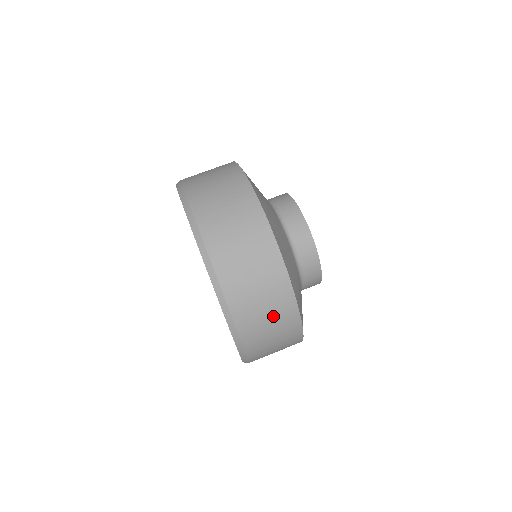
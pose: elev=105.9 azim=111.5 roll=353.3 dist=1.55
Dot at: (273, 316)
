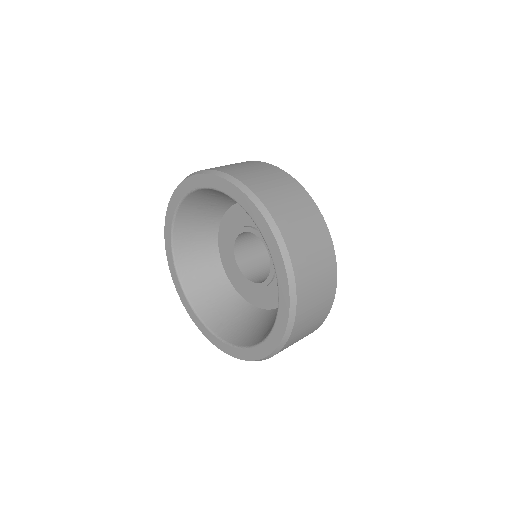
Dot at: (280, 186)
